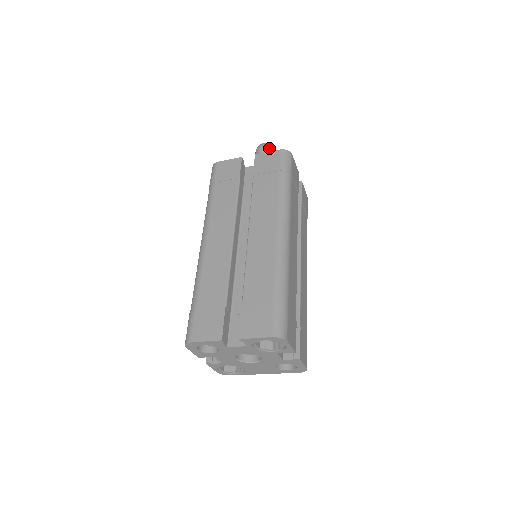
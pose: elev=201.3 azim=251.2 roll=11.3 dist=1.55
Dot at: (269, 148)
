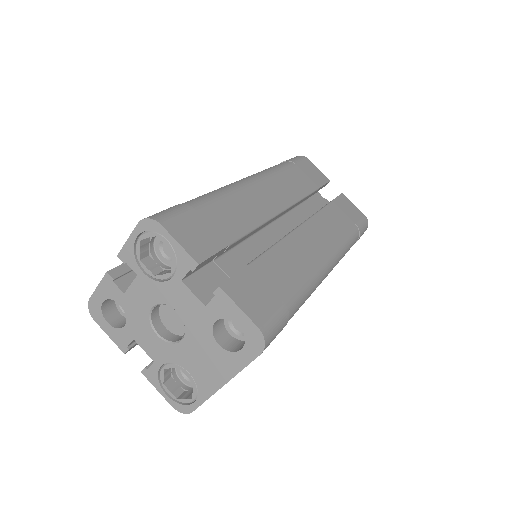
Dot at: occluded
